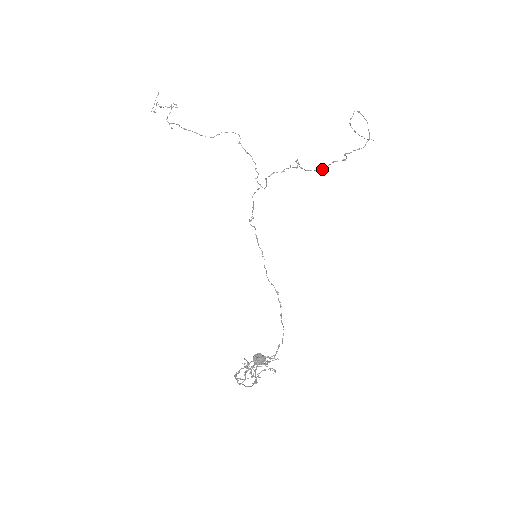
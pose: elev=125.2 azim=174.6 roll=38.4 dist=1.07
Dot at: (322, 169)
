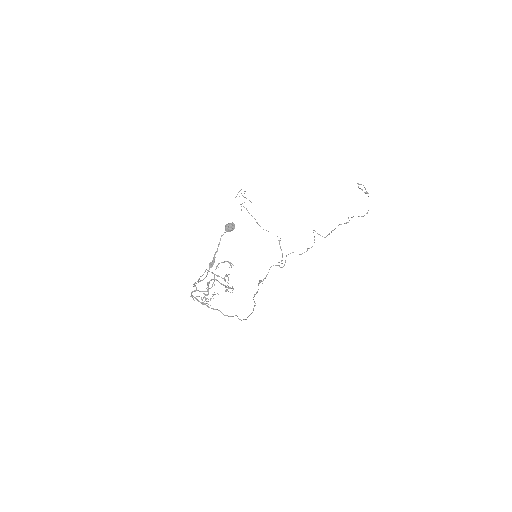
Dot at: (329, 233)
